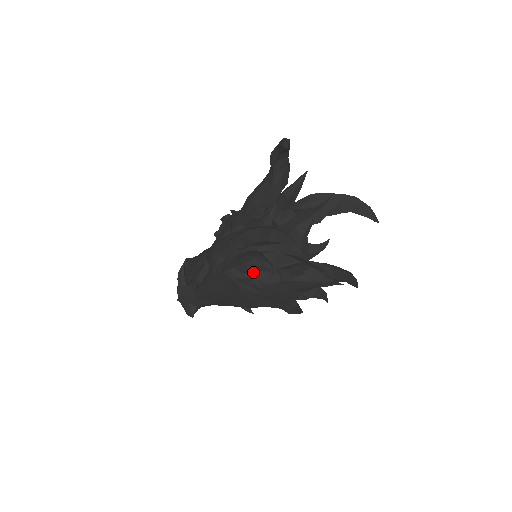
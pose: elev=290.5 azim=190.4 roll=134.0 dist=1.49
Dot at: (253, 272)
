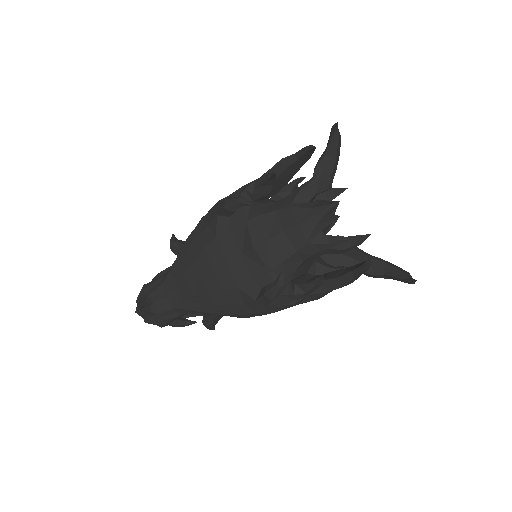
Dot at: occluded
